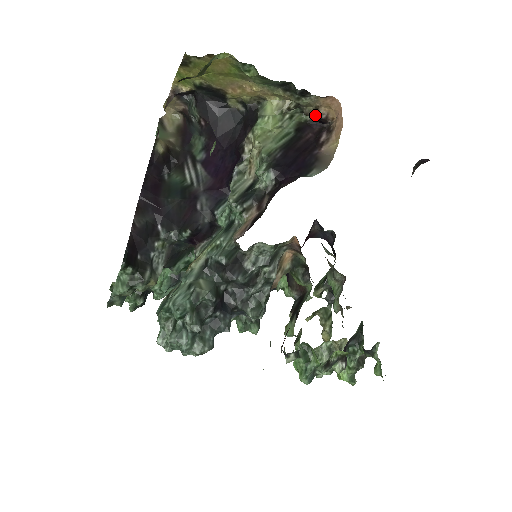
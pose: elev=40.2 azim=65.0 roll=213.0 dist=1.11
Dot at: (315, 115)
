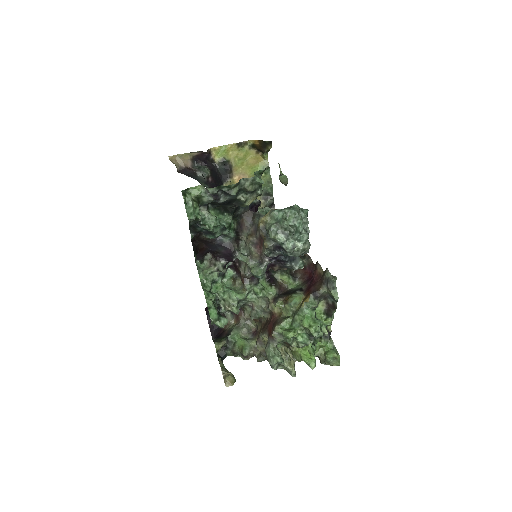
Dot at: occluded
